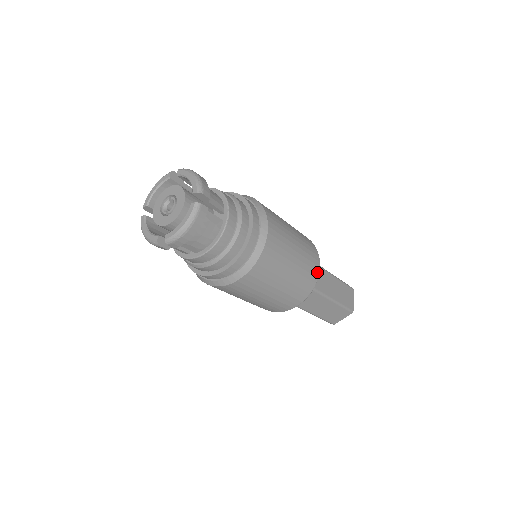
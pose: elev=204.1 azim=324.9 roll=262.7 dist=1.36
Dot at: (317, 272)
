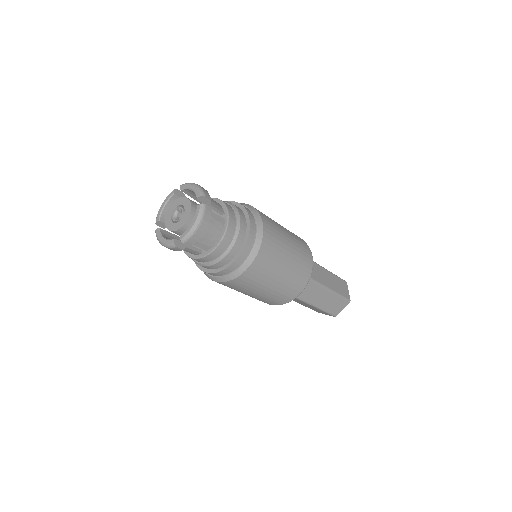
Dot at: (311, 260)
